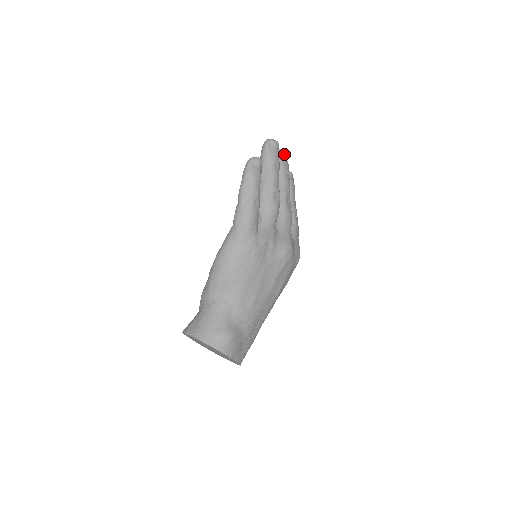
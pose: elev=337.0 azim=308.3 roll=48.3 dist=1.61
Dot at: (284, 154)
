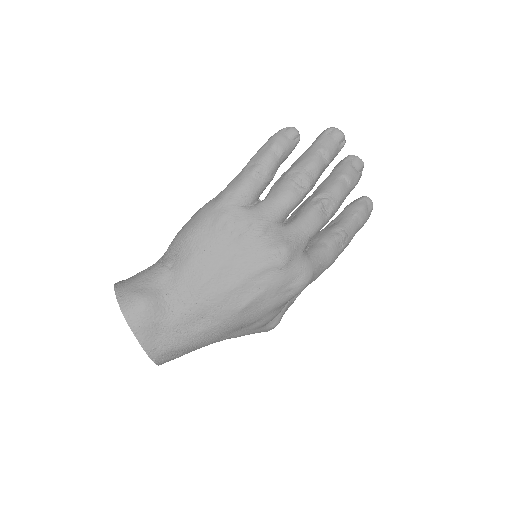
Dot at: (358, 163)
